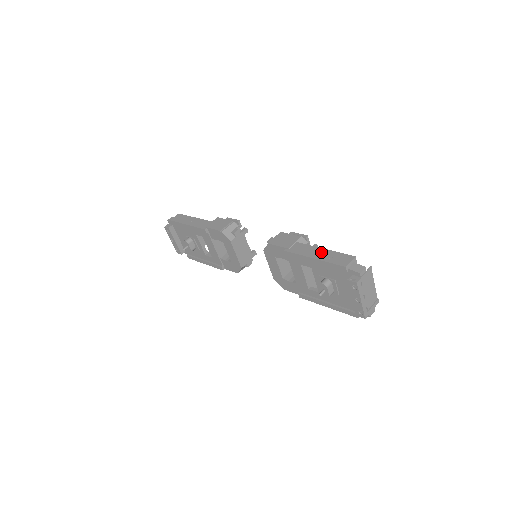
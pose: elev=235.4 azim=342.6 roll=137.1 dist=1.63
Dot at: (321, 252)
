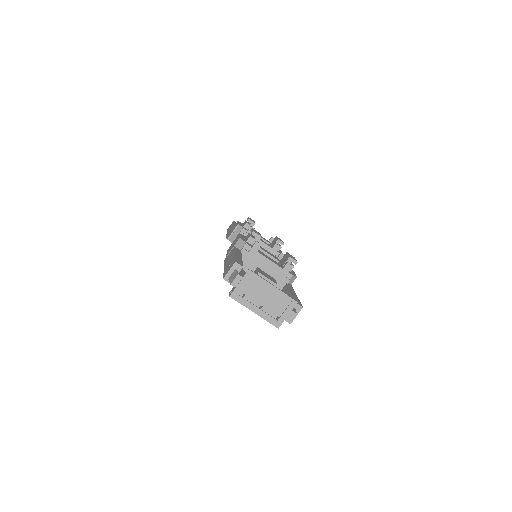
Dot at: (230, 259)
